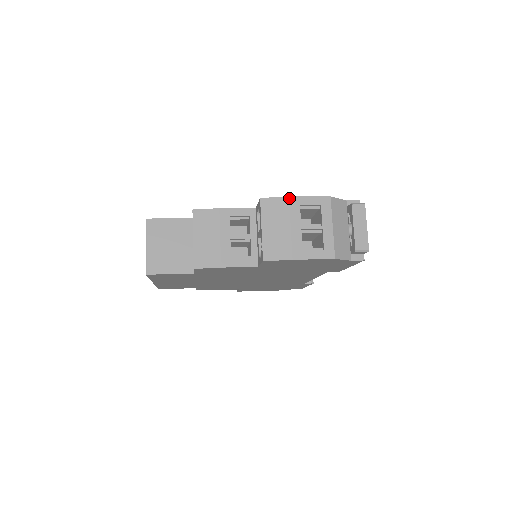
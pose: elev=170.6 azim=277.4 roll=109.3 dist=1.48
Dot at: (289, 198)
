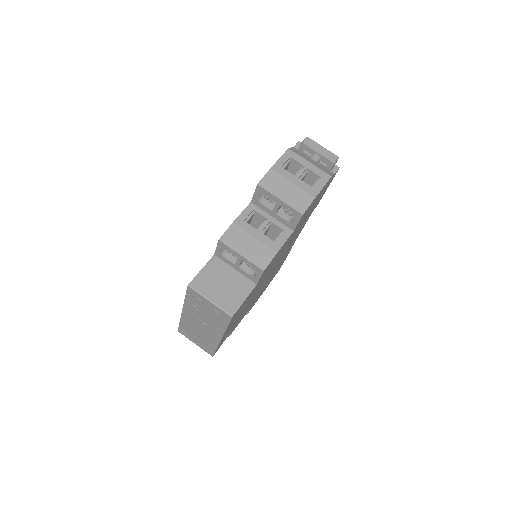
Dot at: (272, 169)
